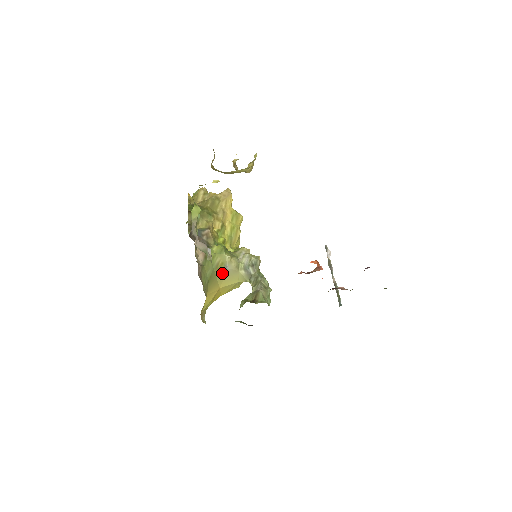
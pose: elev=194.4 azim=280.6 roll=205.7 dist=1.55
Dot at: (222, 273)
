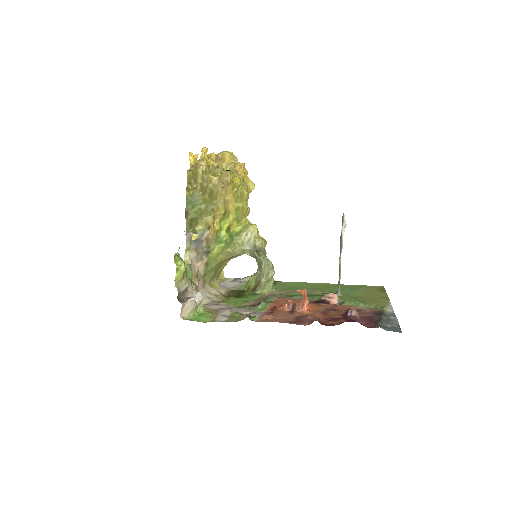
Dot at: (228, 258)
